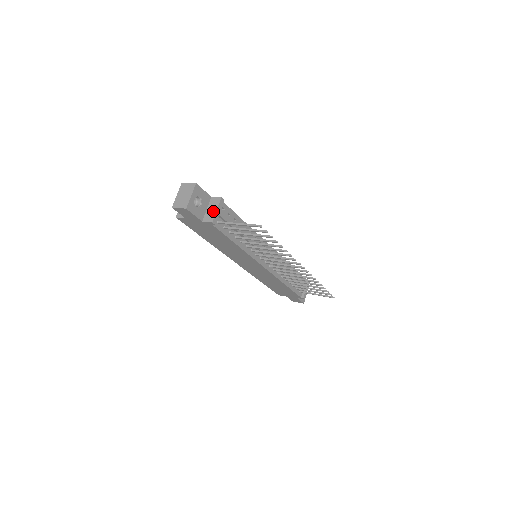
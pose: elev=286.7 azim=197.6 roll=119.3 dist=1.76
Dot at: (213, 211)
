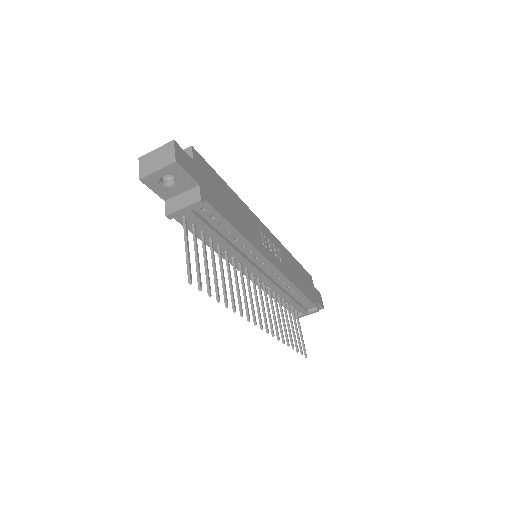
Dot at: (180, 204)
